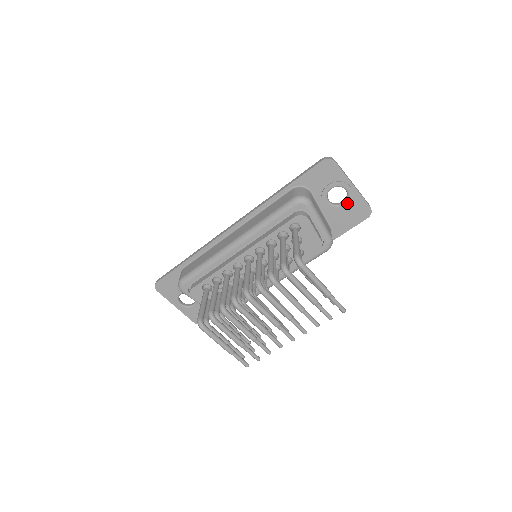
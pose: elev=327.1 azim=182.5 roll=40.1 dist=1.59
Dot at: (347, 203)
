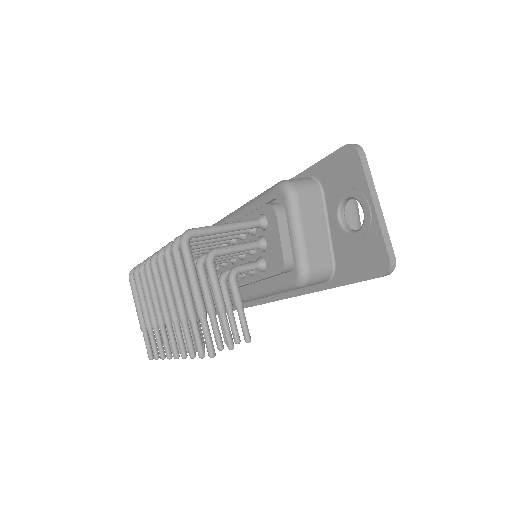
Dot at: (360, 233)
